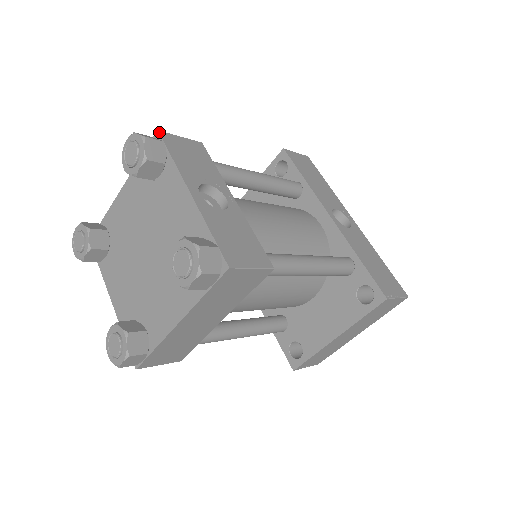
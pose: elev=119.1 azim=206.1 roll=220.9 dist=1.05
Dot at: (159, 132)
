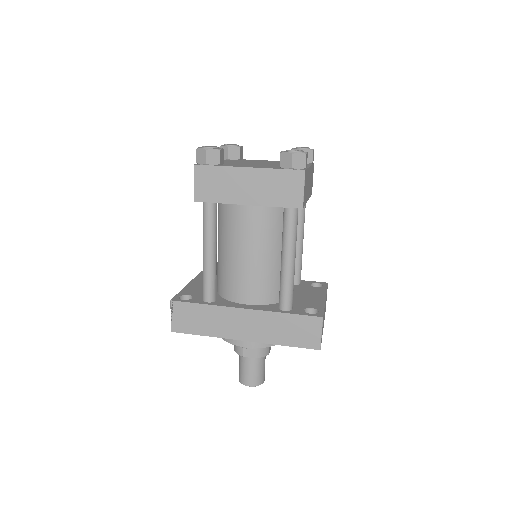
Dot at: occluded
